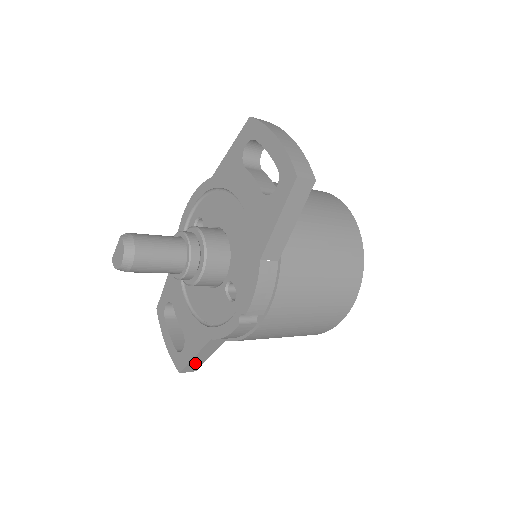
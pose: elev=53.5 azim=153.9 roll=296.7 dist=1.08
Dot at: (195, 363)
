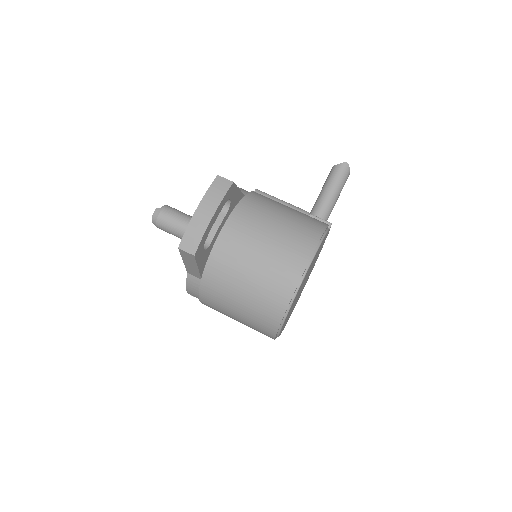
Dot at: occluded
